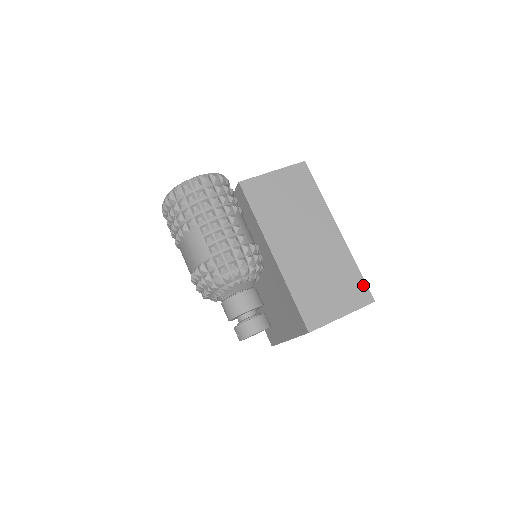
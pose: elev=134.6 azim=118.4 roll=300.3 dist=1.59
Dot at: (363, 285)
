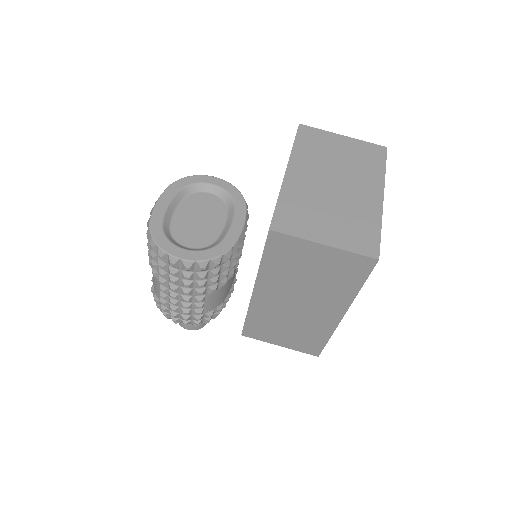
Dot at: (319, 347)
